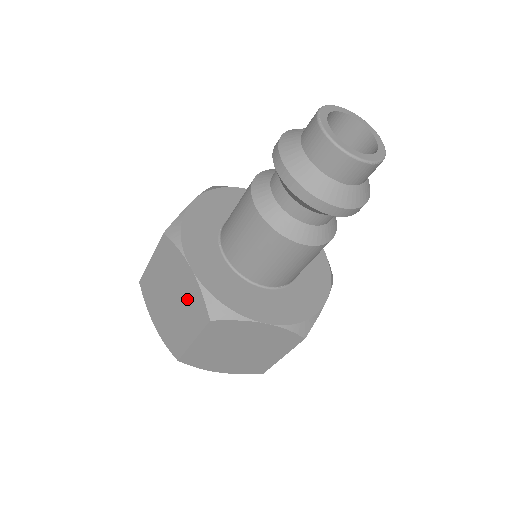
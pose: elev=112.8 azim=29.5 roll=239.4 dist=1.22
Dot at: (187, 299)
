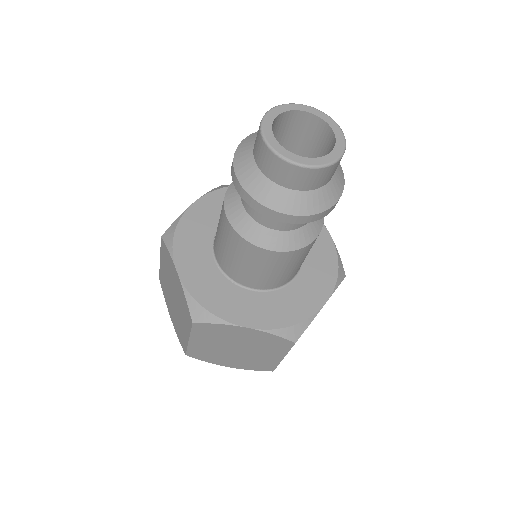
Dot at: (258, 343)
